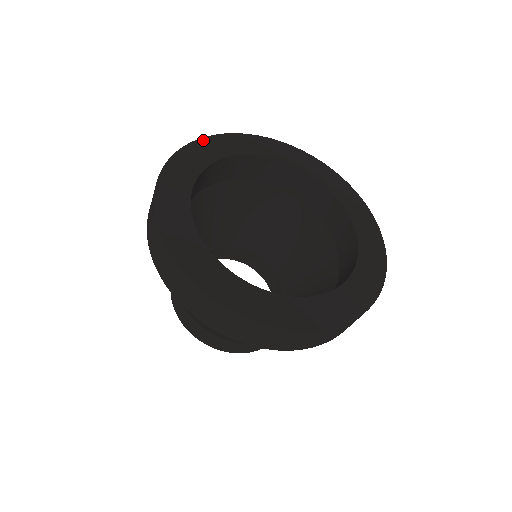
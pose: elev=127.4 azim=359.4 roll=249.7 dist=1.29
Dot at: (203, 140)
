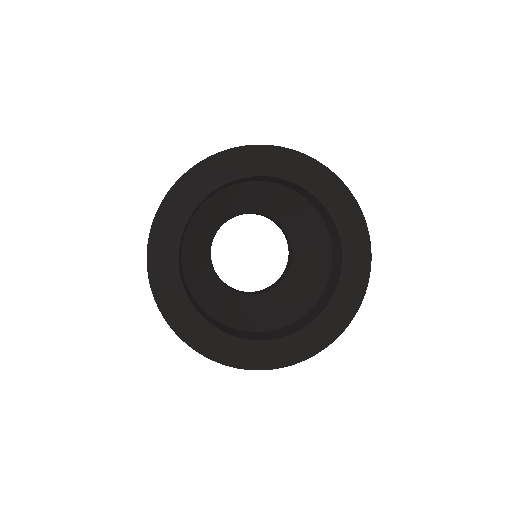
Dot at: (189, 174)
